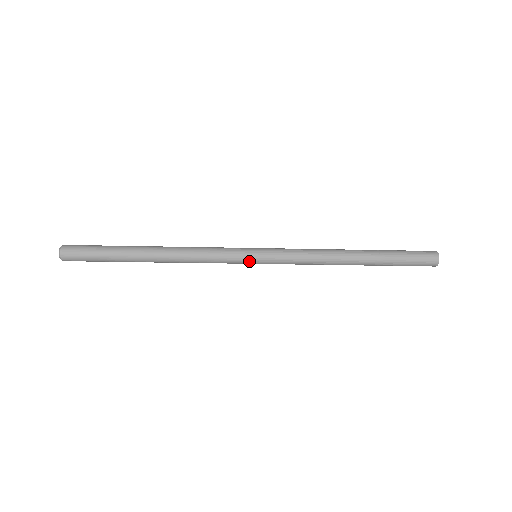
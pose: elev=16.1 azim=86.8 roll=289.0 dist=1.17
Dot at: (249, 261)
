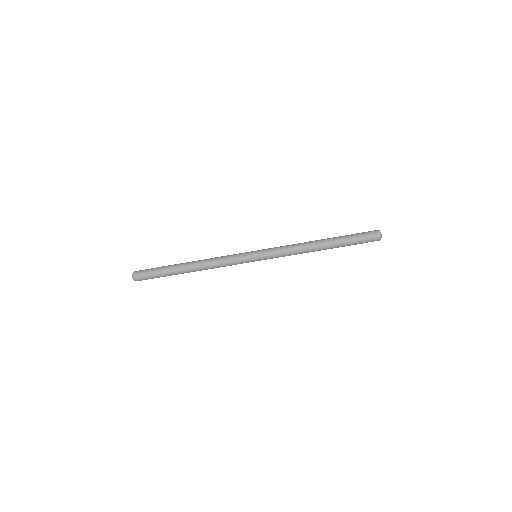
Dot at: (251, 258)
